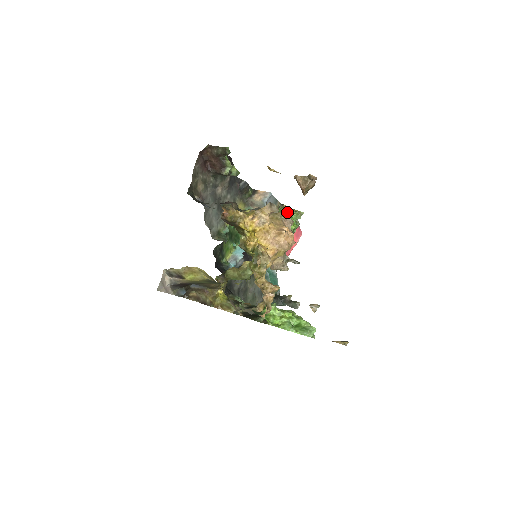
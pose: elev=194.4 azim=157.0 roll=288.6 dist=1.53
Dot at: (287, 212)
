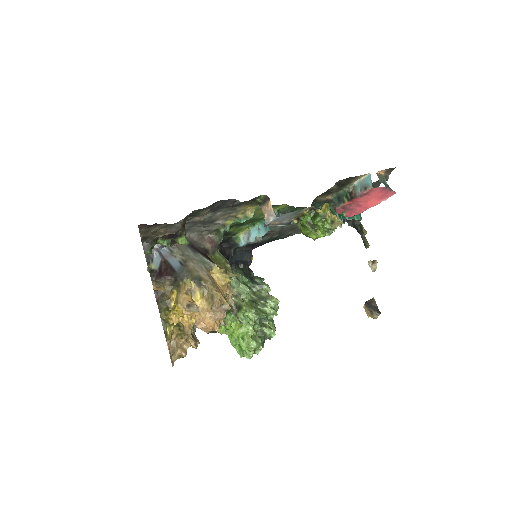
Dot at: (215, 308)
